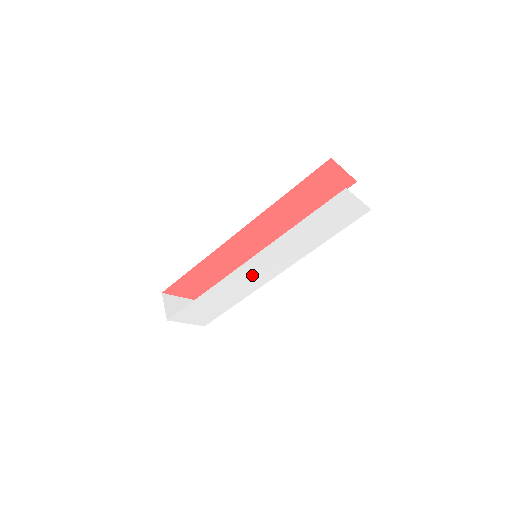
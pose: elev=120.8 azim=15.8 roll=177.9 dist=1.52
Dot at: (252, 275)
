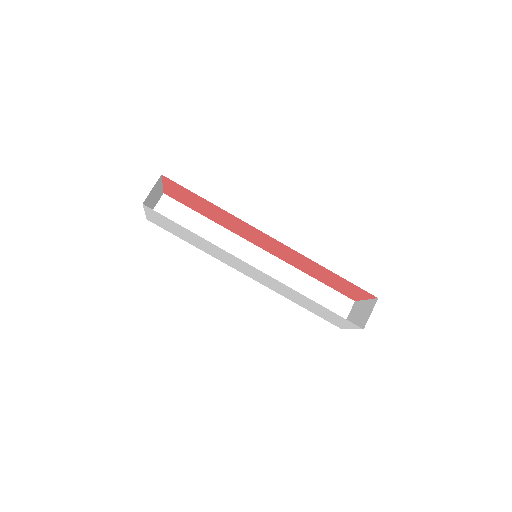
Dot at: (239, 264)
